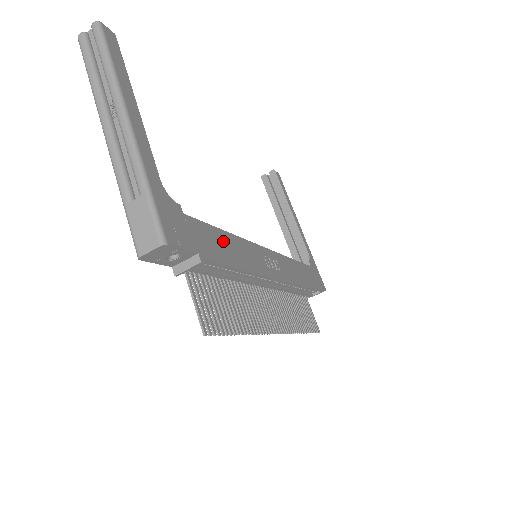
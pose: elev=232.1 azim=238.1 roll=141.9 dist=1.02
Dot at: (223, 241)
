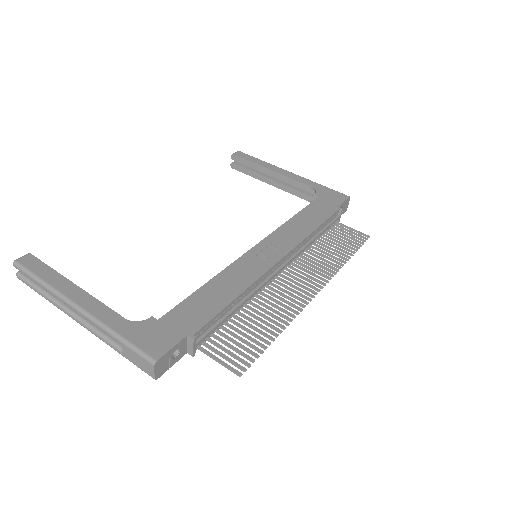
Dot at: (206, 296)
